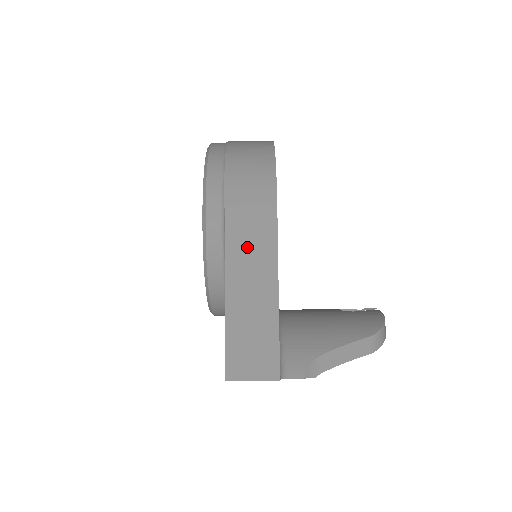
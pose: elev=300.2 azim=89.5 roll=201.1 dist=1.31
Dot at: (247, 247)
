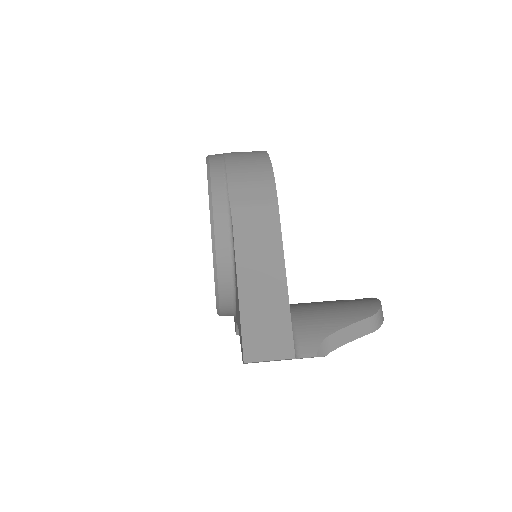
Dot at: (254, 239)
